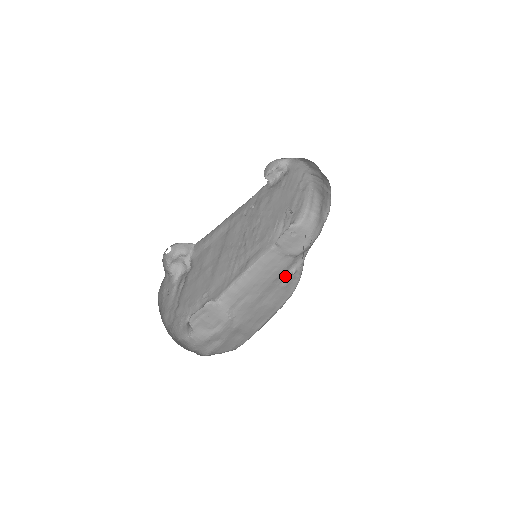
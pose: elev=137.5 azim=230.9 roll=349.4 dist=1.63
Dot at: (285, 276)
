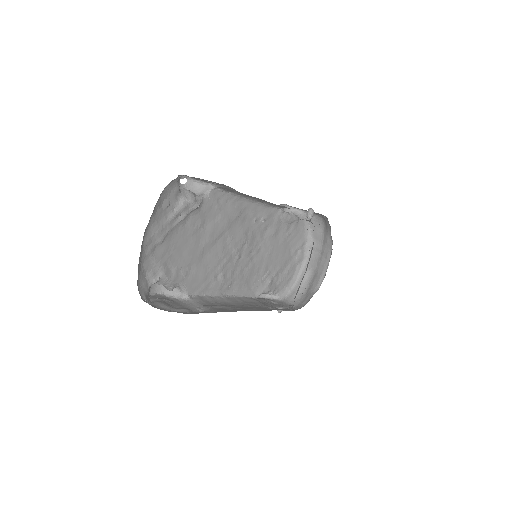
Dot at: (271, 307)
